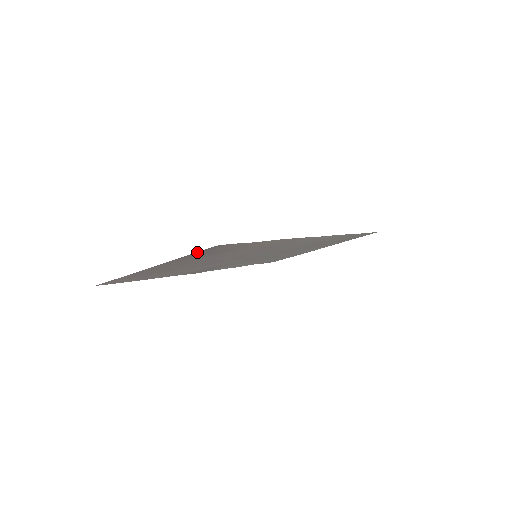
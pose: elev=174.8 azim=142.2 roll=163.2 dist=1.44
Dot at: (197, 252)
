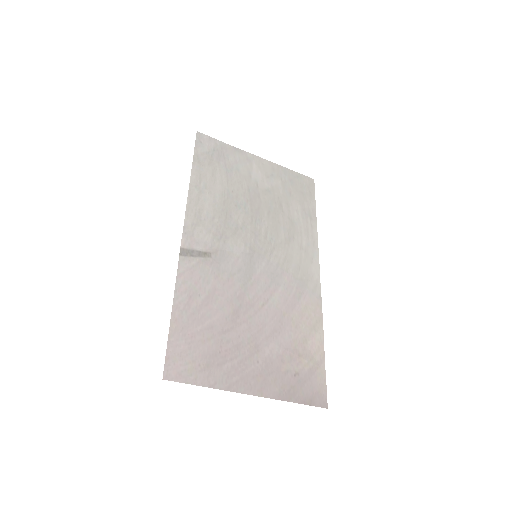
Dot at: (307, 403)
